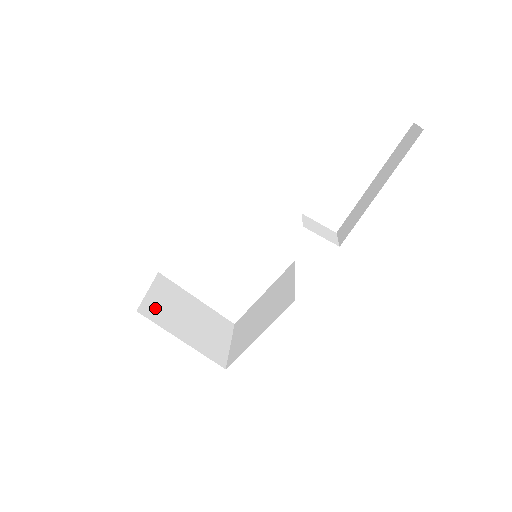
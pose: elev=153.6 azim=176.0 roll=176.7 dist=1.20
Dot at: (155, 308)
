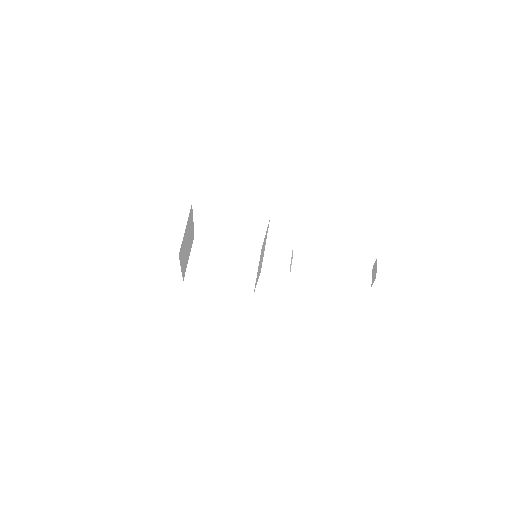
Dot at: (183, 246)
